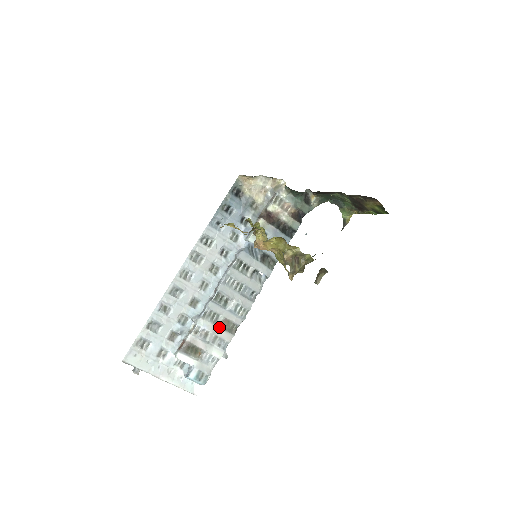
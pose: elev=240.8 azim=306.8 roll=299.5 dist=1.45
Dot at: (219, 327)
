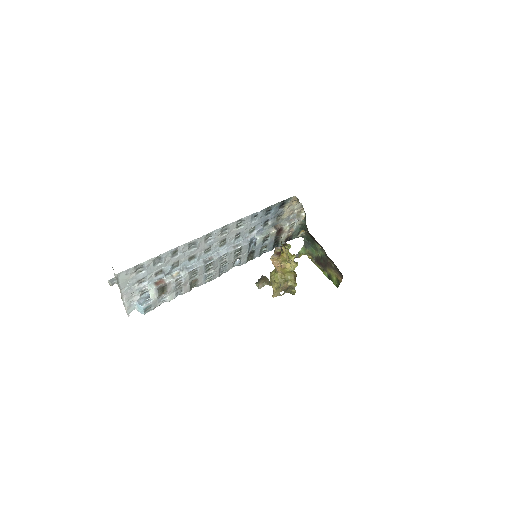
Dot at: (189, 282)
